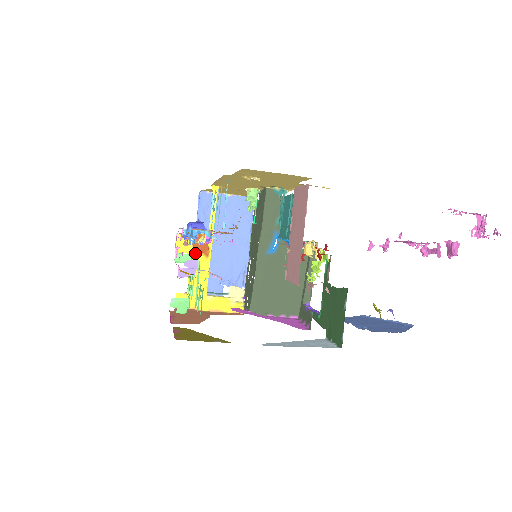
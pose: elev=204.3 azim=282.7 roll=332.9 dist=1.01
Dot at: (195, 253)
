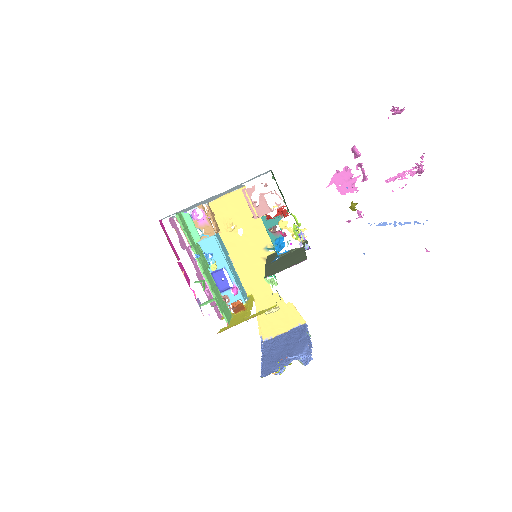
Dot at: (235, 313)
